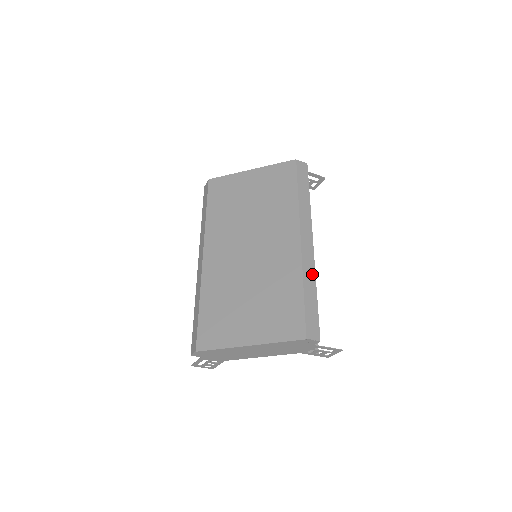
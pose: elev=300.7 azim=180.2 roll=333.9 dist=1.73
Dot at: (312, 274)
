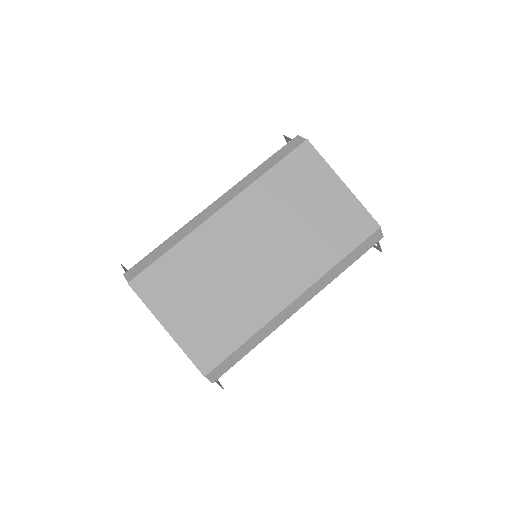
Dot at: (268, 333)
